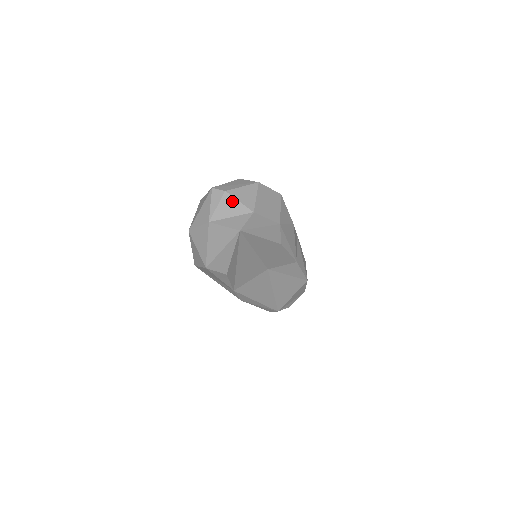
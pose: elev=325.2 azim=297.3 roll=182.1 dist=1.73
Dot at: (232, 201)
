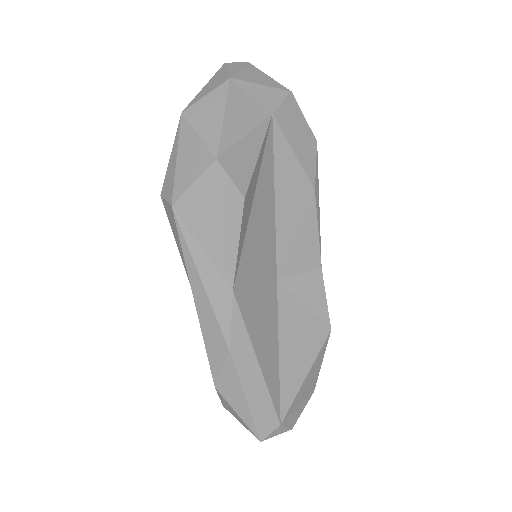
Dot at: (259, 73)
